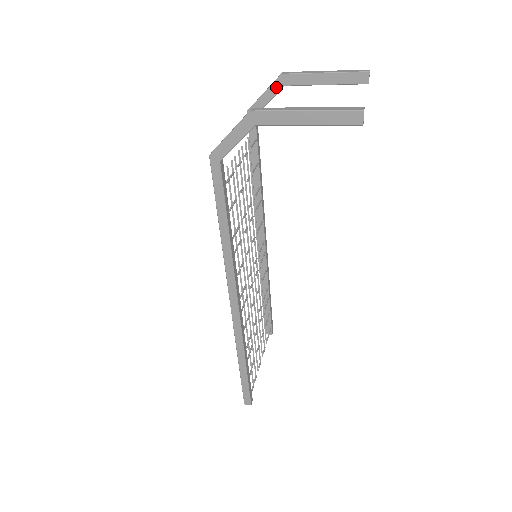
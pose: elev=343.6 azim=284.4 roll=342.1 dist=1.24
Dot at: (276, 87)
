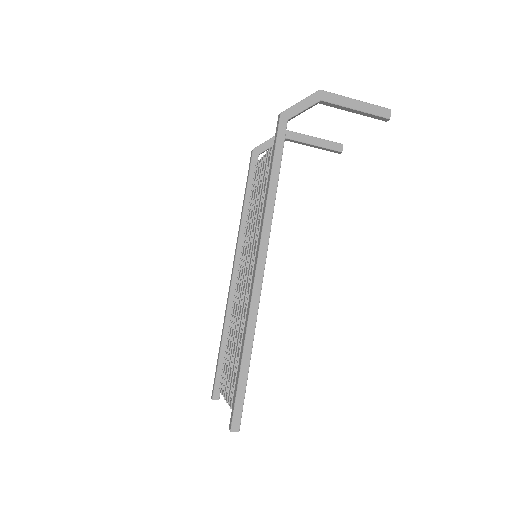
Dot at: occluded
